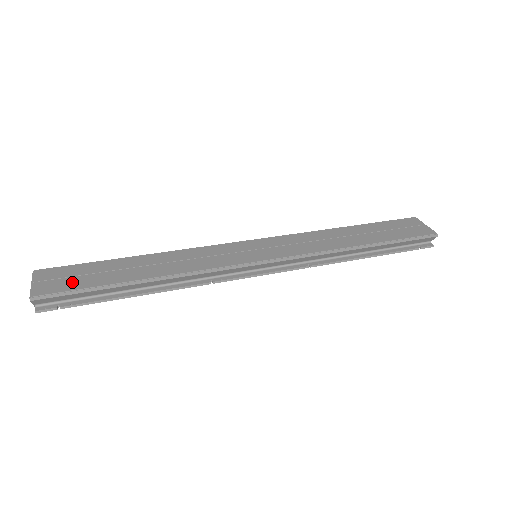
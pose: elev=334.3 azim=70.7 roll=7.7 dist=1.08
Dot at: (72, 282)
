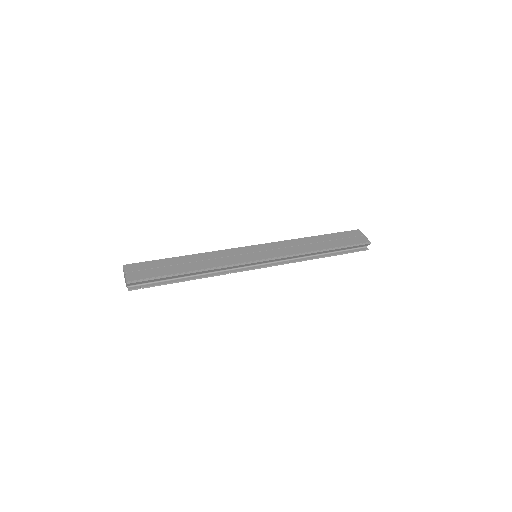
Dot at: (149, 273)
